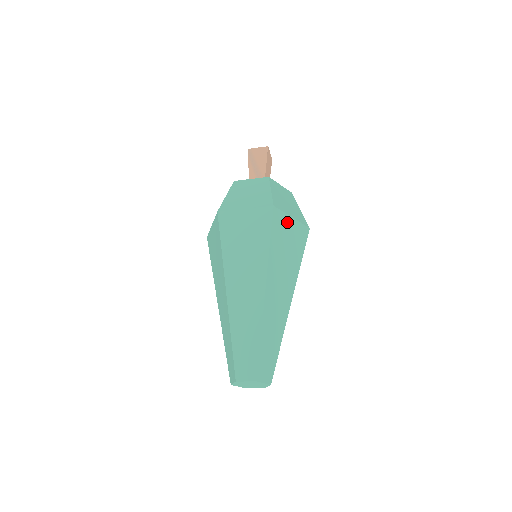
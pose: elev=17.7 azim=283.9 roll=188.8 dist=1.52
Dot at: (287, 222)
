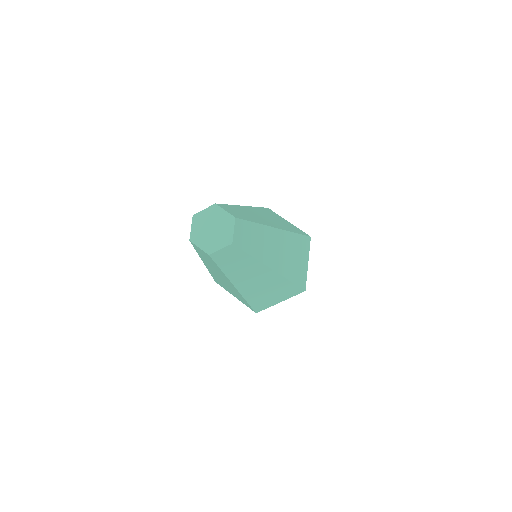
Dot at: occluded
